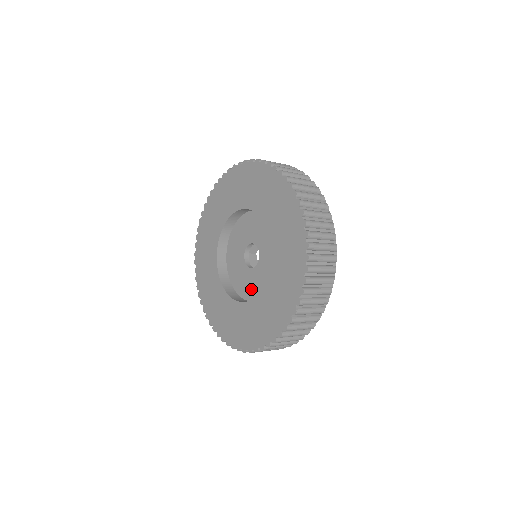
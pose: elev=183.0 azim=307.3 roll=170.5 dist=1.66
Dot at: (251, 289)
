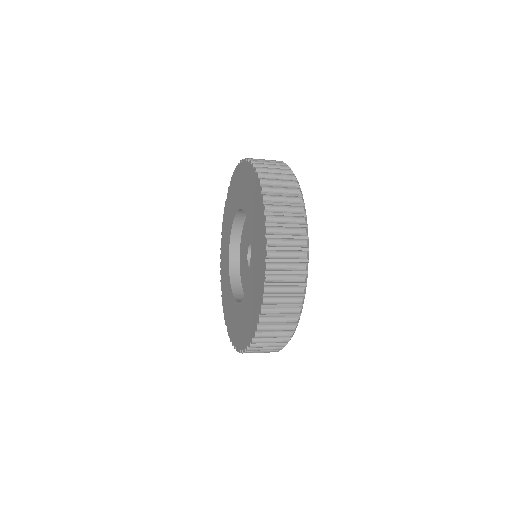
Dot at: occluded
